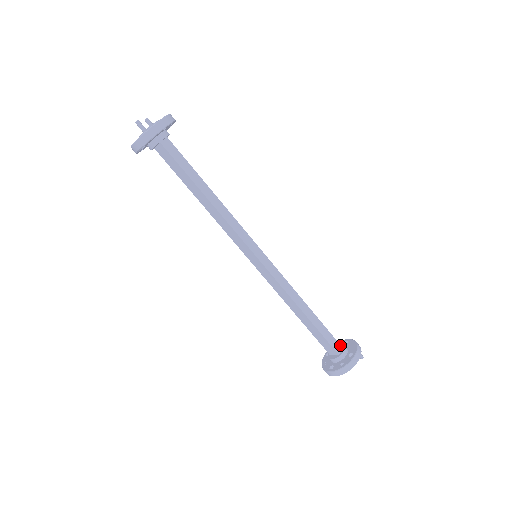
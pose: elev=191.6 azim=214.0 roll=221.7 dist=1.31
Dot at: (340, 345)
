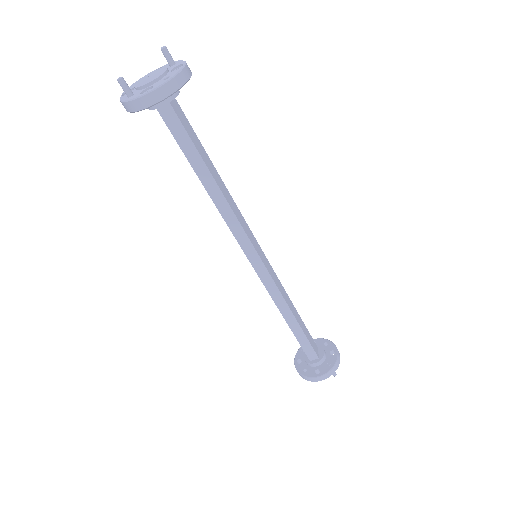
Dot at: (317, 356)
